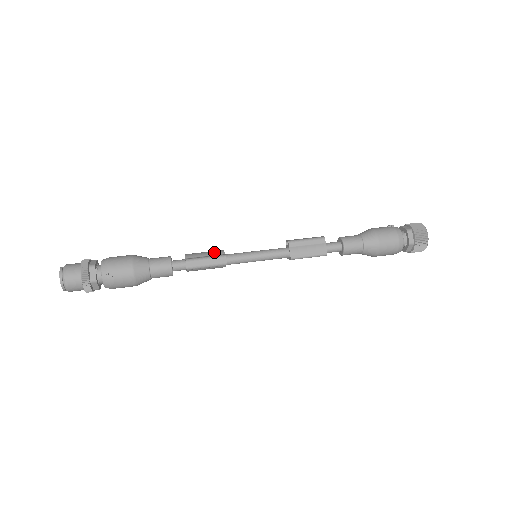
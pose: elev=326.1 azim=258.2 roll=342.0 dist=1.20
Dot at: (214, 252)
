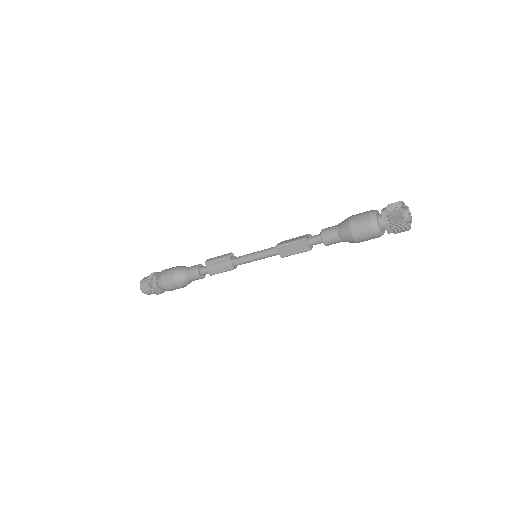
Dot at: occluded
